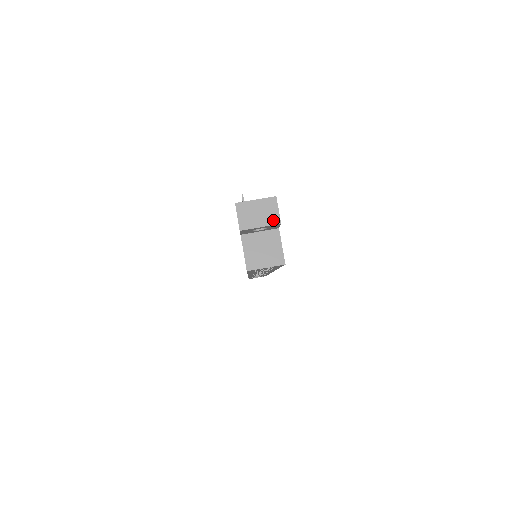
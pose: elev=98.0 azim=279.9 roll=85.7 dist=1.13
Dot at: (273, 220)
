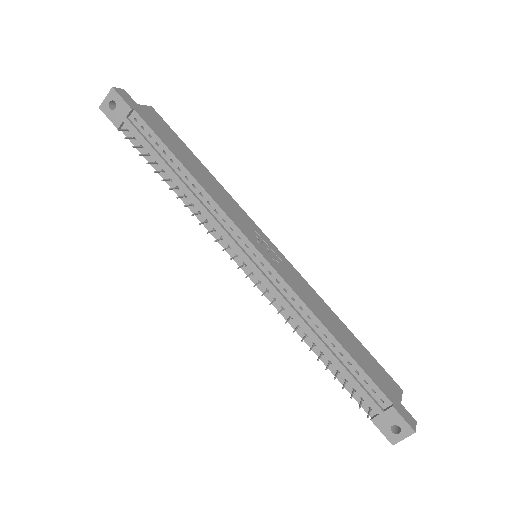
Dot at: occluded
